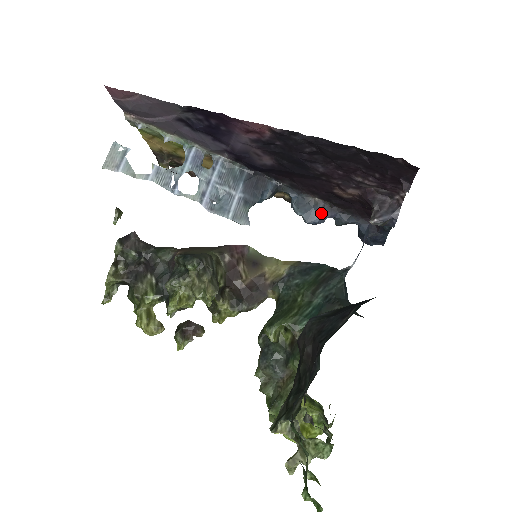
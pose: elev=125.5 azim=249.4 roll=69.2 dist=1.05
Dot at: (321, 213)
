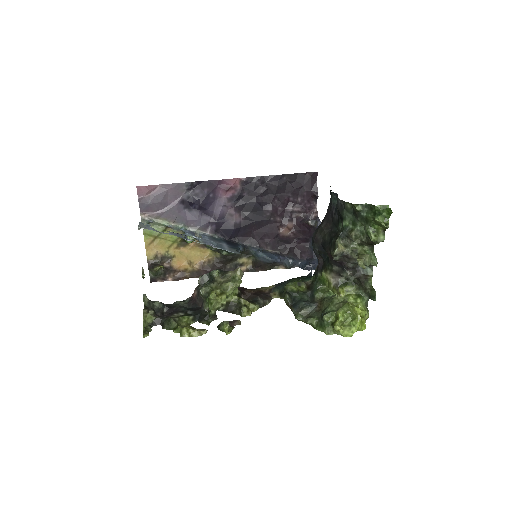
Dot at: (276, 255)
